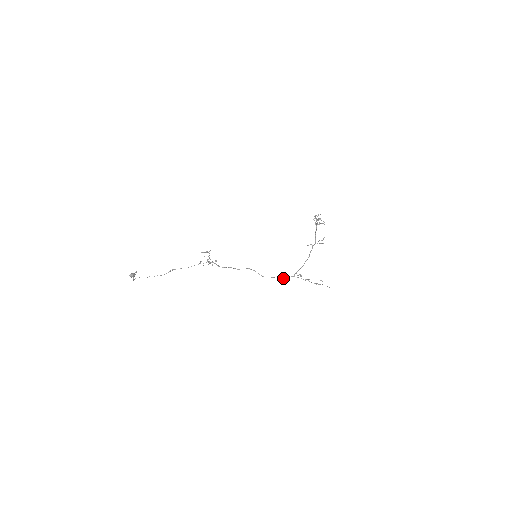
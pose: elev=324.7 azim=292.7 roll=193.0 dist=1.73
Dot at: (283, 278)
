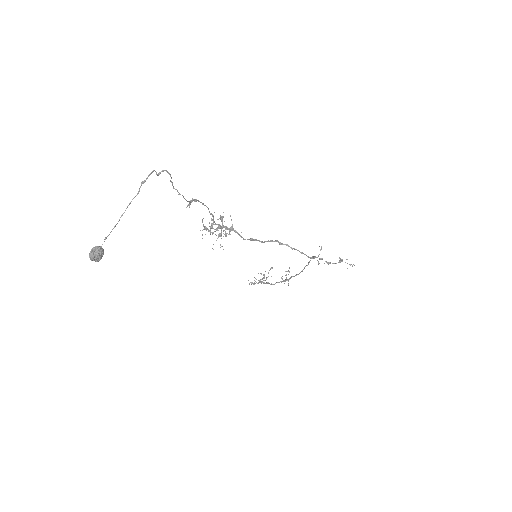
Dot at: occluded
